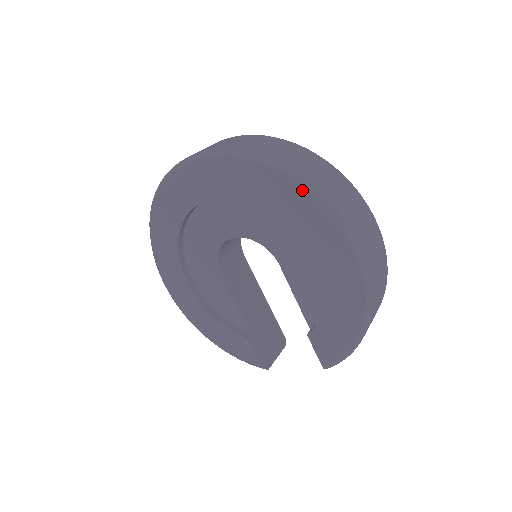
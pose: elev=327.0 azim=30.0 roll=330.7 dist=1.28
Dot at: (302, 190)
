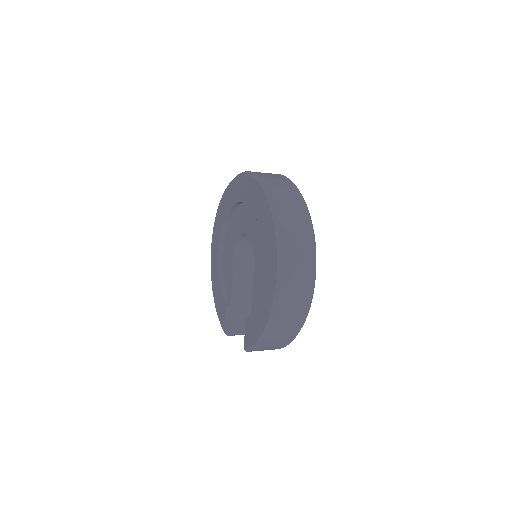
Dot at: (271, 219)
